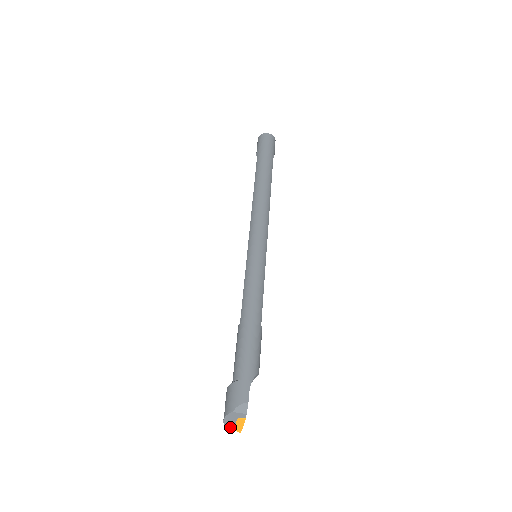
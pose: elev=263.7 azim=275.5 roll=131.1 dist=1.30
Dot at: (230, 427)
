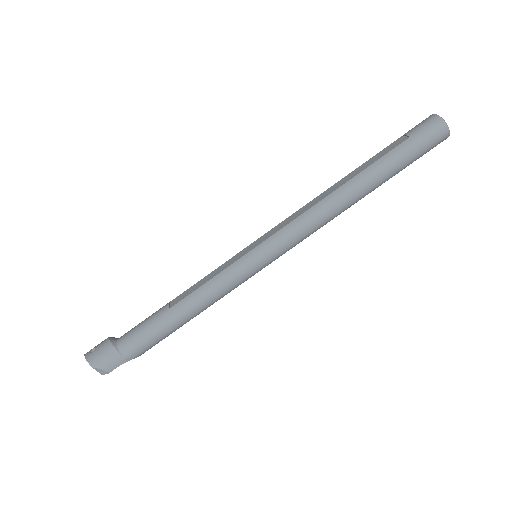
Dot at: occluded
